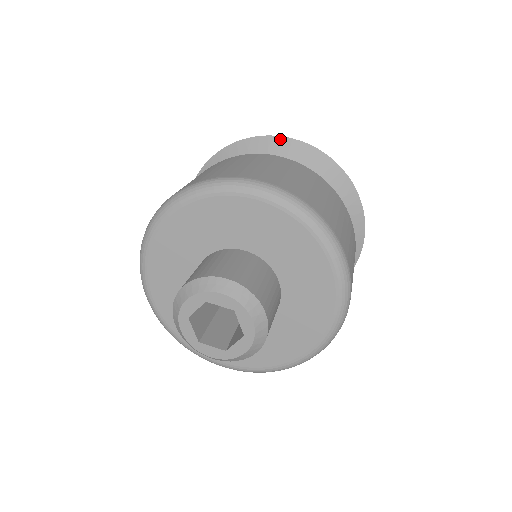
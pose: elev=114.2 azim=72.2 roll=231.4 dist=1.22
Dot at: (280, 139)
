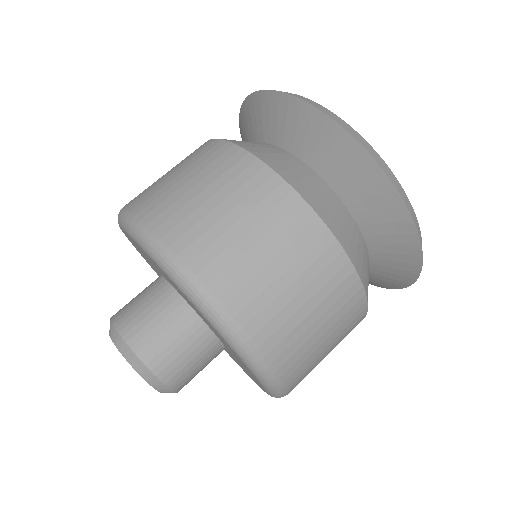
Dot at: (301, 104)
